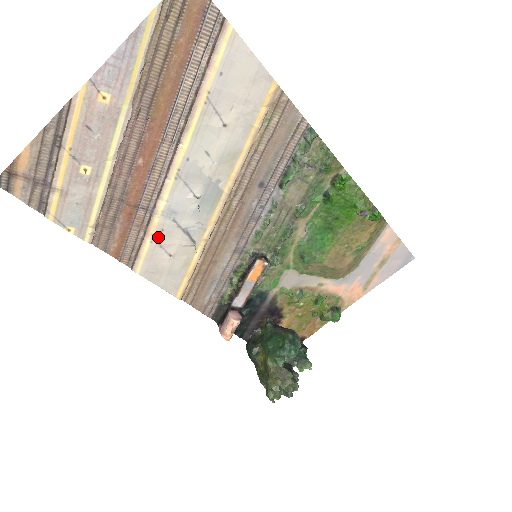
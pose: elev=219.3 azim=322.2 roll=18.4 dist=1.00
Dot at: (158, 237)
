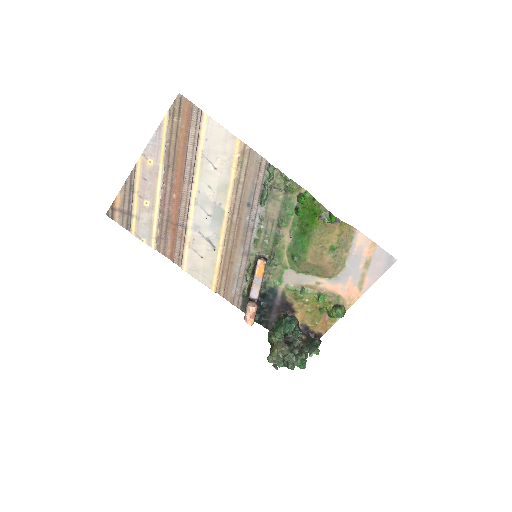
Dot at: (192, 244)
